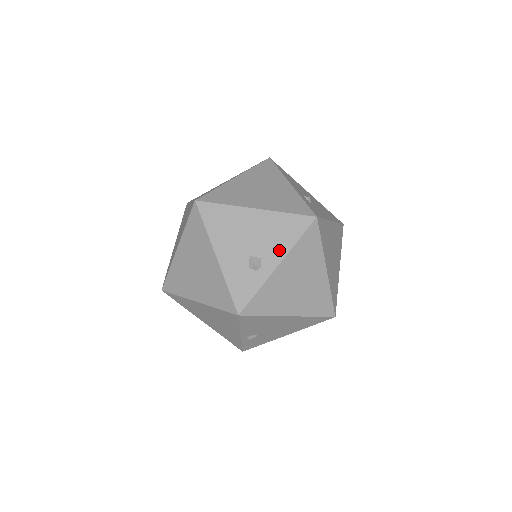
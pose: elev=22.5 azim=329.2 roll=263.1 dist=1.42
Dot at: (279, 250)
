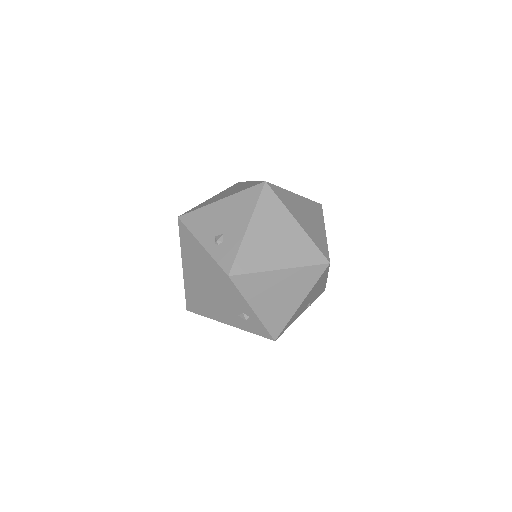
Dot at: (242, 304)
